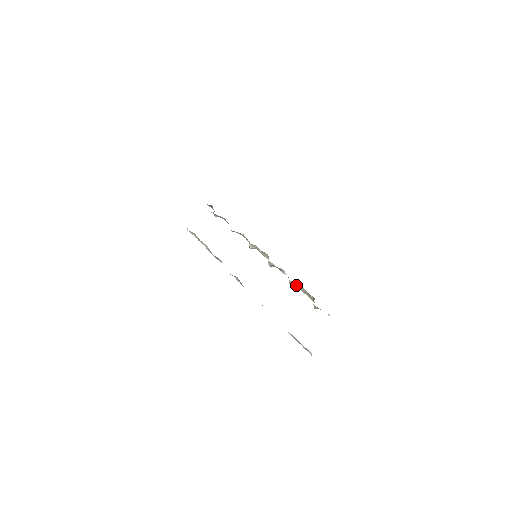
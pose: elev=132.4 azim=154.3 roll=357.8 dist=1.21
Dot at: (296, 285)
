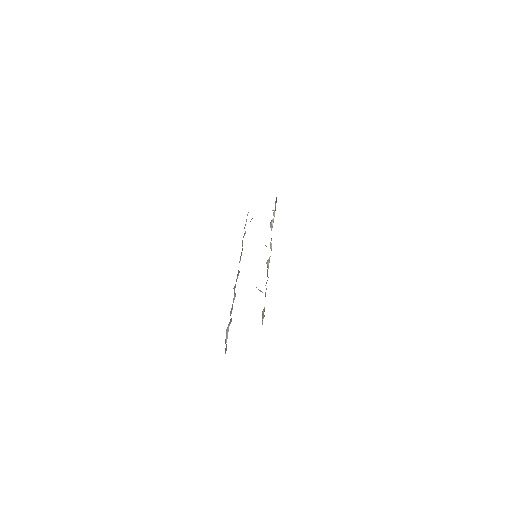
Dot at: occluded
